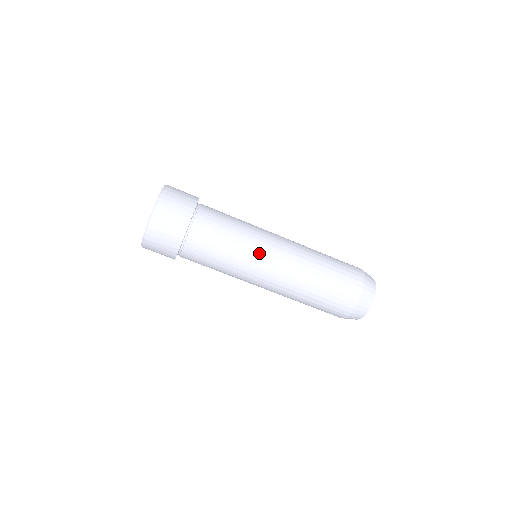
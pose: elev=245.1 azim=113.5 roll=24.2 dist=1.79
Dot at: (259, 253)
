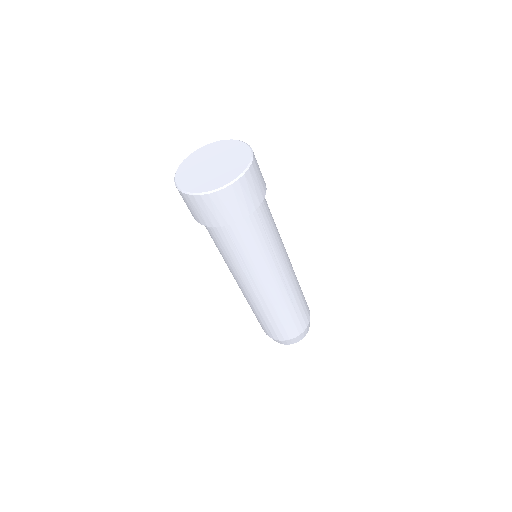
Dot at: (247, 278)
